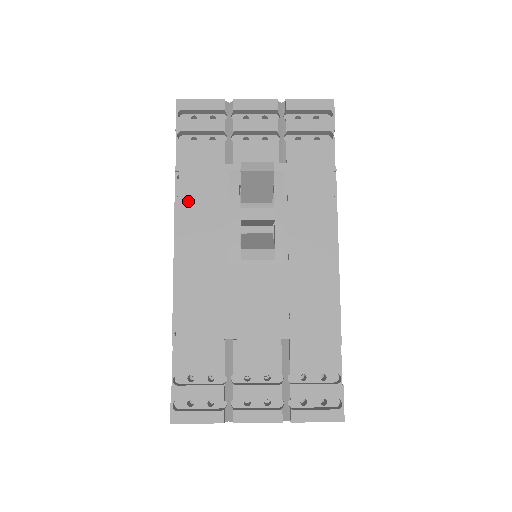
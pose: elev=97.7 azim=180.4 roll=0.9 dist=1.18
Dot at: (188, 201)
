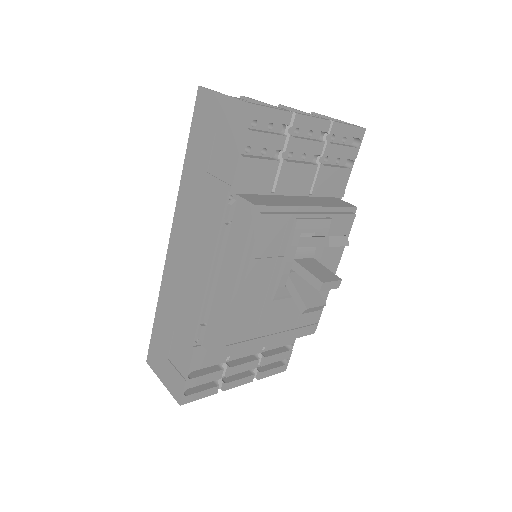
Dot at: (257, 247)
